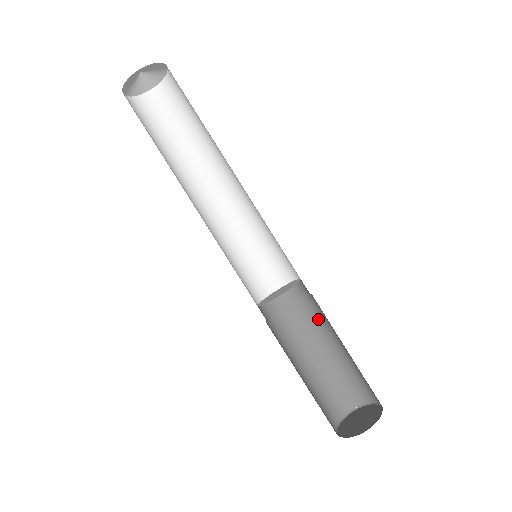
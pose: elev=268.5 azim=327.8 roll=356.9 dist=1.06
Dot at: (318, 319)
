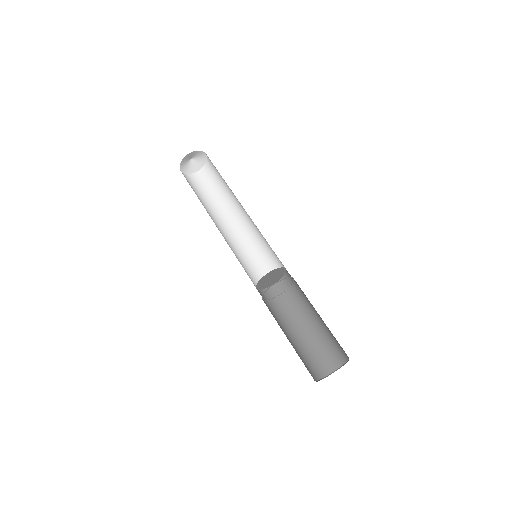
Dot at: (298, 305)
